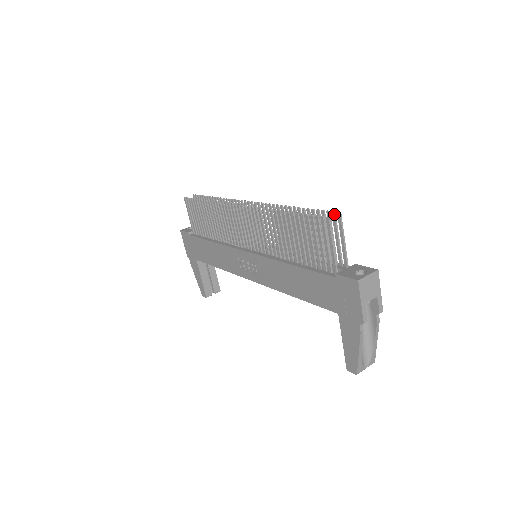
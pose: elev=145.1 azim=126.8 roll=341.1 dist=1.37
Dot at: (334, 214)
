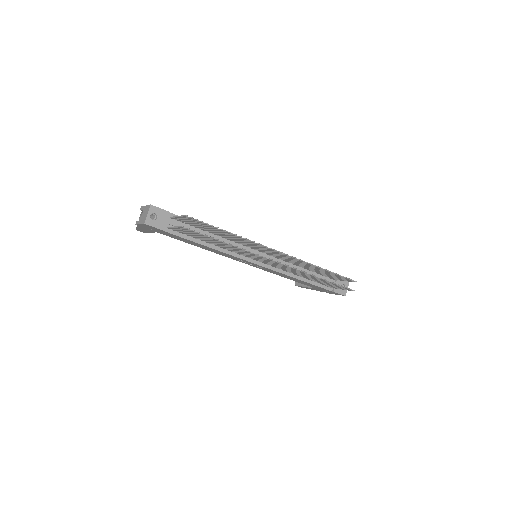
Dot at: (353, 281)
